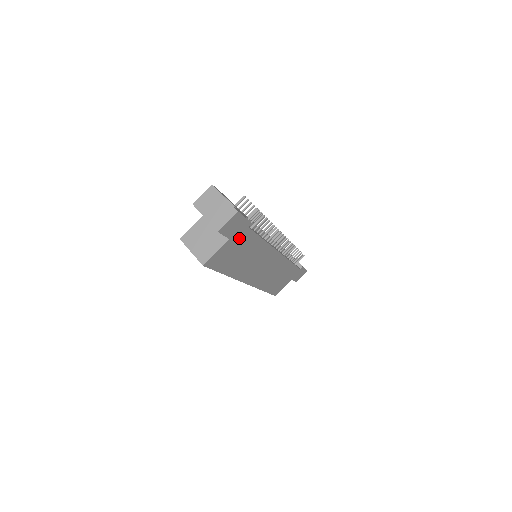
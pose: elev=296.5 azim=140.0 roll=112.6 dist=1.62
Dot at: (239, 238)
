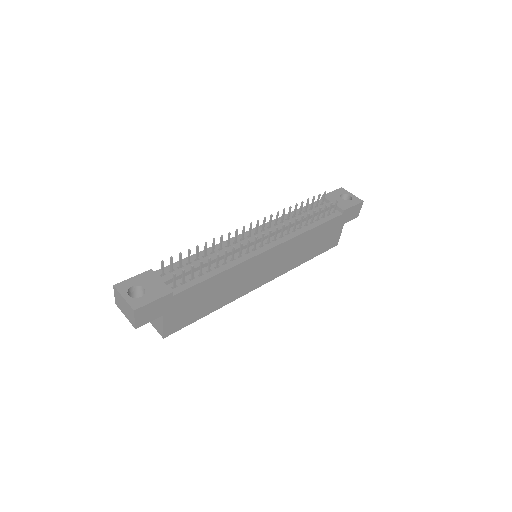
Dot at: (176, 304)
